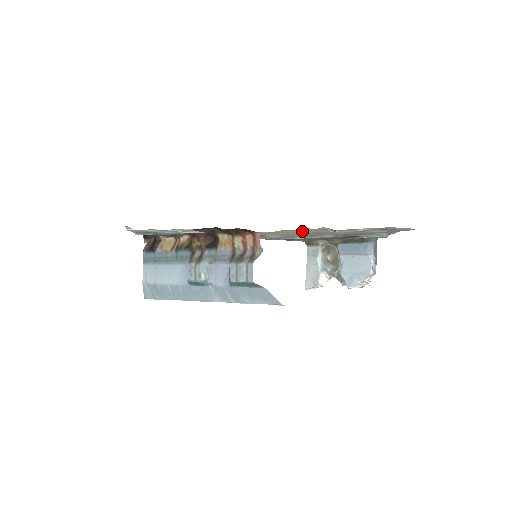
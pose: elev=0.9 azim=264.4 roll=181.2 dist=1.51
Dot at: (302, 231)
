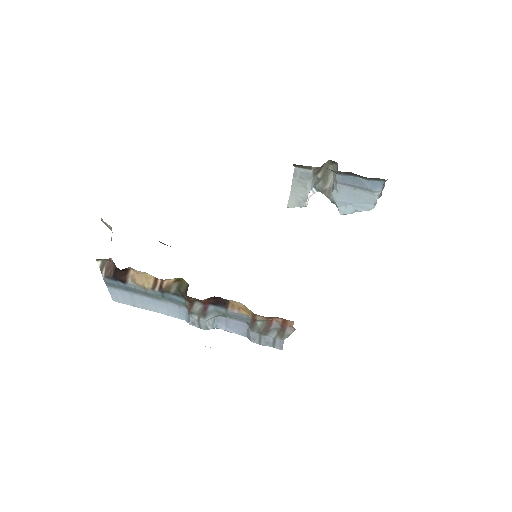
Dot at: occluded
